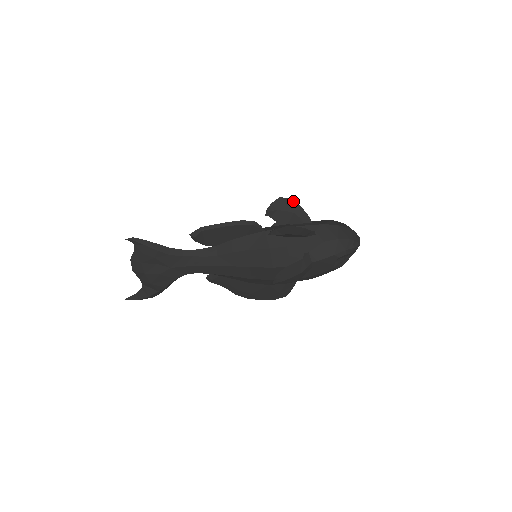
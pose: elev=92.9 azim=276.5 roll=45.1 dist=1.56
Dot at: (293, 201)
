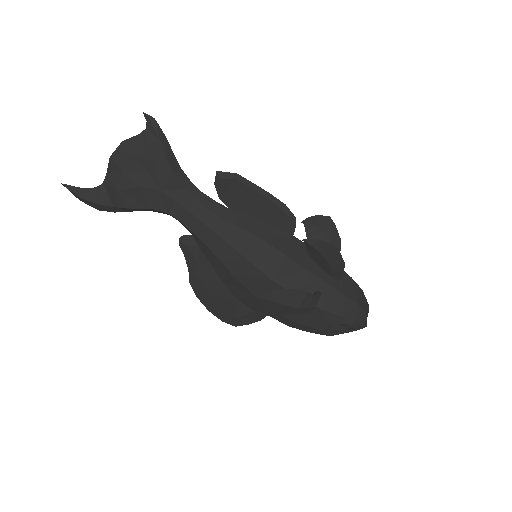
Dot at: occluded
